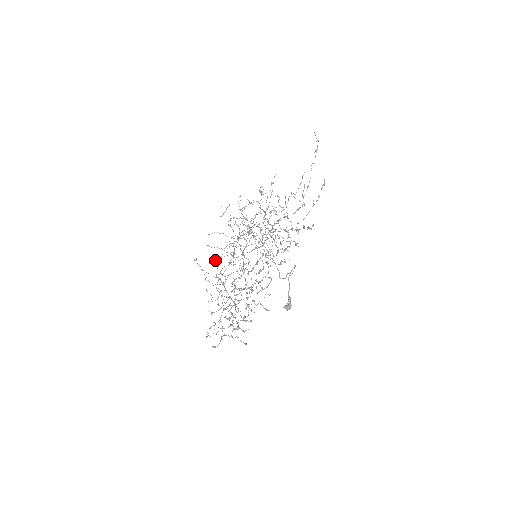
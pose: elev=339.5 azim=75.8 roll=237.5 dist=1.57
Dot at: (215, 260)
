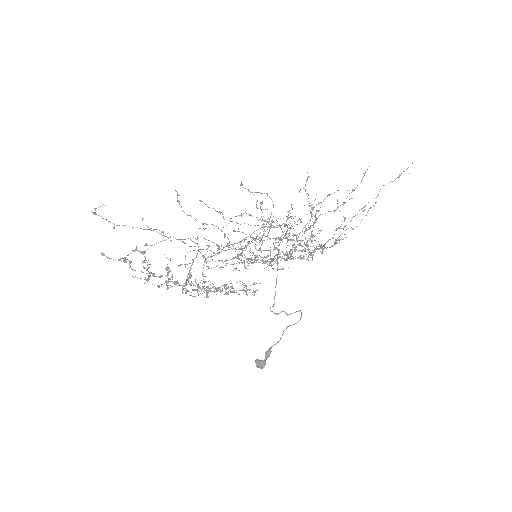
Dot at: occluded
